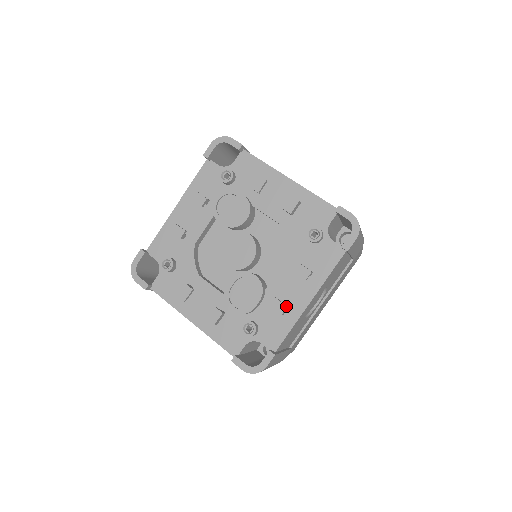
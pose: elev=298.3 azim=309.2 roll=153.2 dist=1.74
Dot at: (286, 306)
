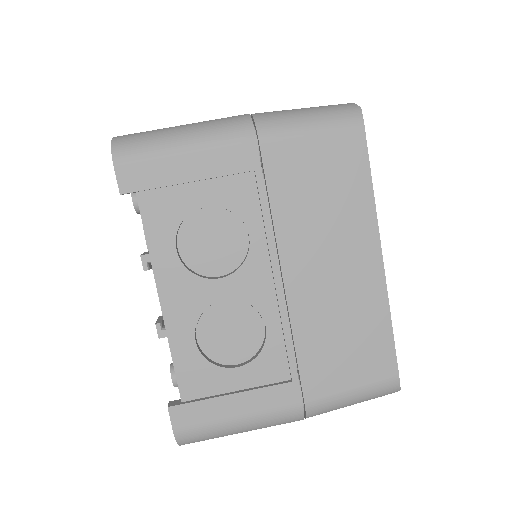
Dot at: occluded
